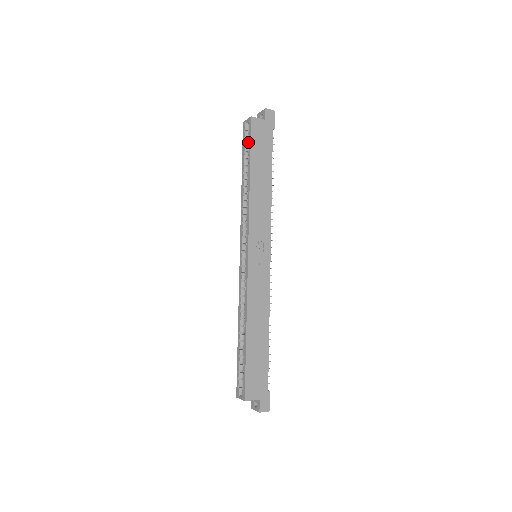
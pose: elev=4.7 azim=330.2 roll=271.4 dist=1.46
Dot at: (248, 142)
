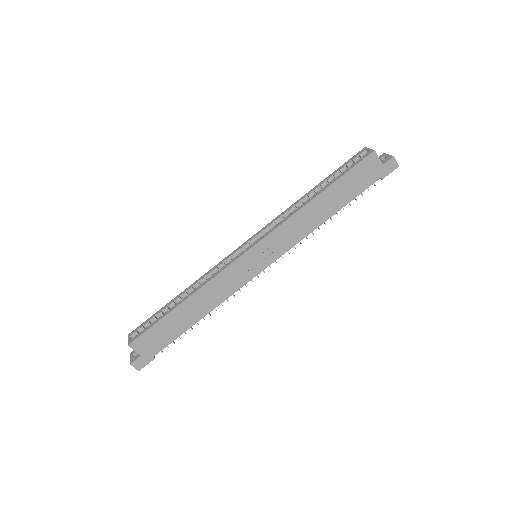
Dot at: occluded
